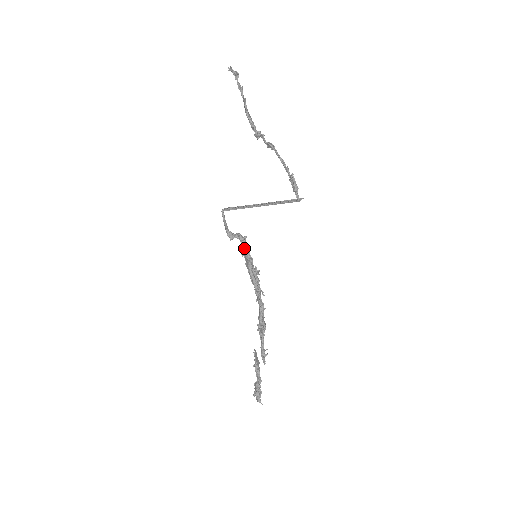
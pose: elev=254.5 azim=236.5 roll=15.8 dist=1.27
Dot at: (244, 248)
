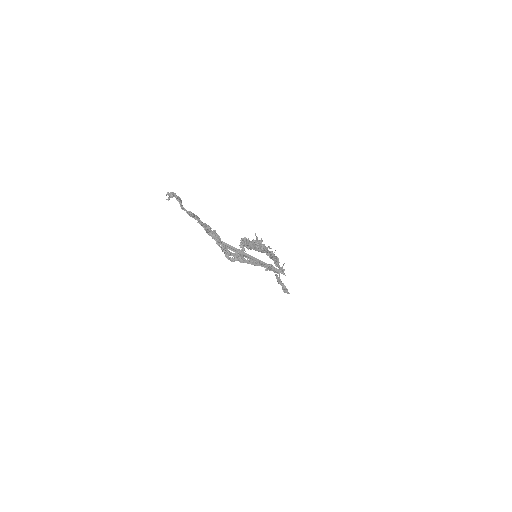
Dot at: (244, 245)
